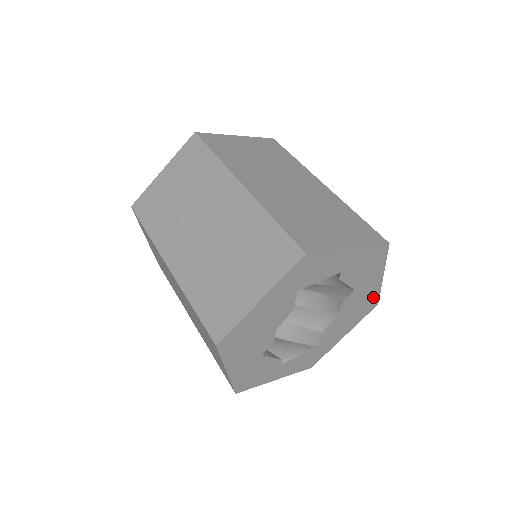
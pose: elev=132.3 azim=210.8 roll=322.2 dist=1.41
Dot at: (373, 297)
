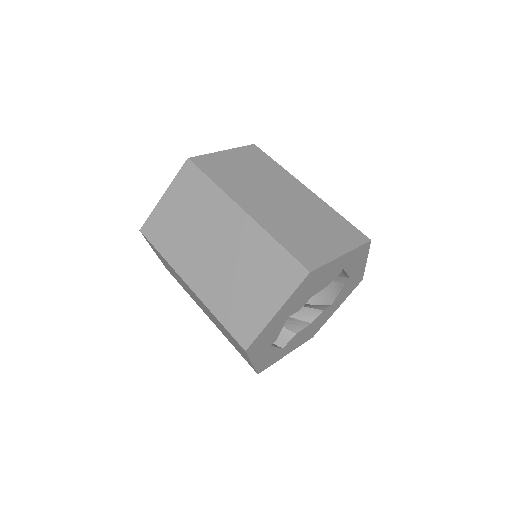
Dot at: (320, 326)
